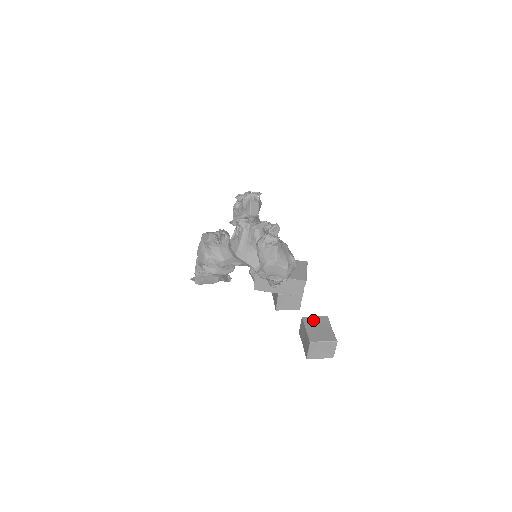
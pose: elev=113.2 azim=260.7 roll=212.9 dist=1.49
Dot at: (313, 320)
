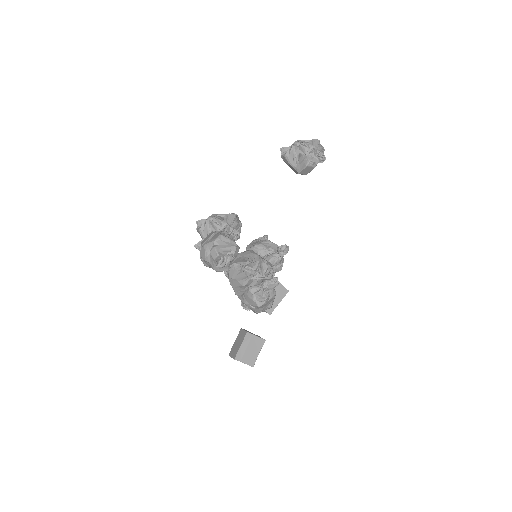
Dot at: (252, 339)
